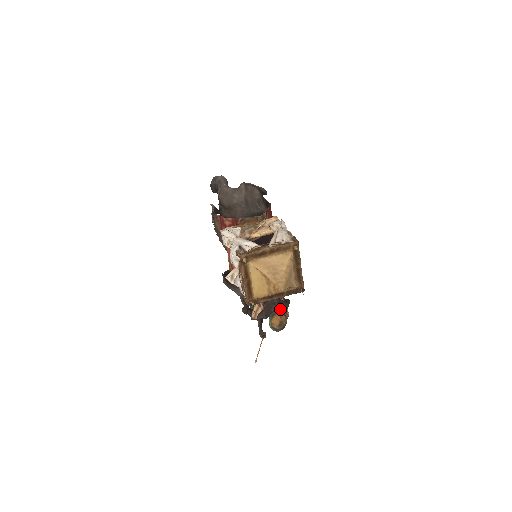
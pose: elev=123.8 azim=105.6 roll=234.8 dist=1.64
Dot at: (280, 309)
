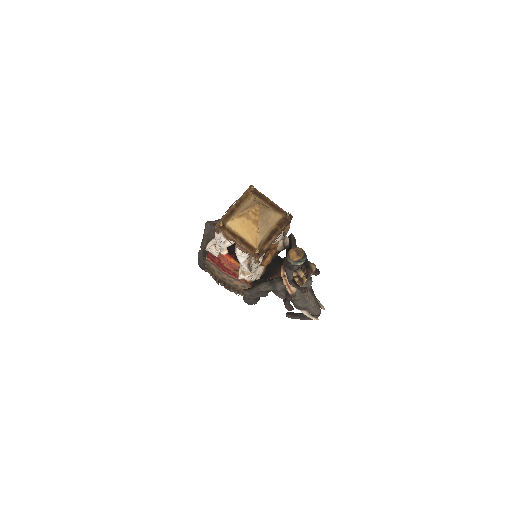
Dot at: occluded
